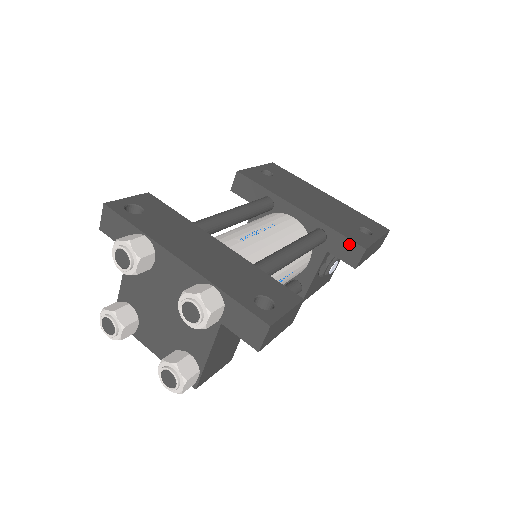
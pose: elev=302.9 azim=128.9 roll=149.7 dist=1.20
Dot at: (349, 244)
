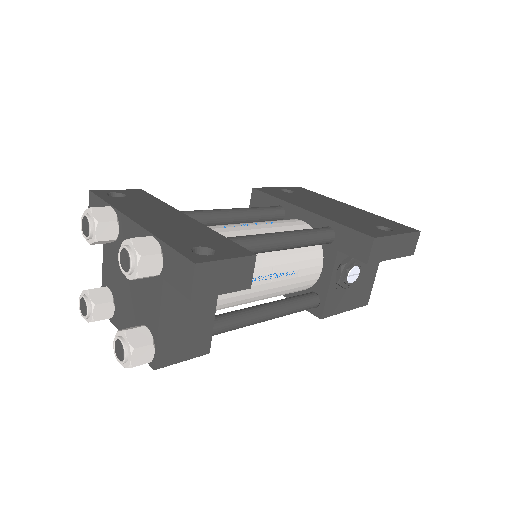
Dot at: (357, 236)
